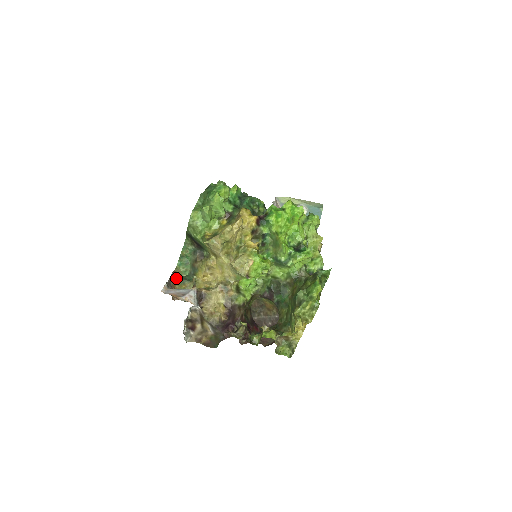
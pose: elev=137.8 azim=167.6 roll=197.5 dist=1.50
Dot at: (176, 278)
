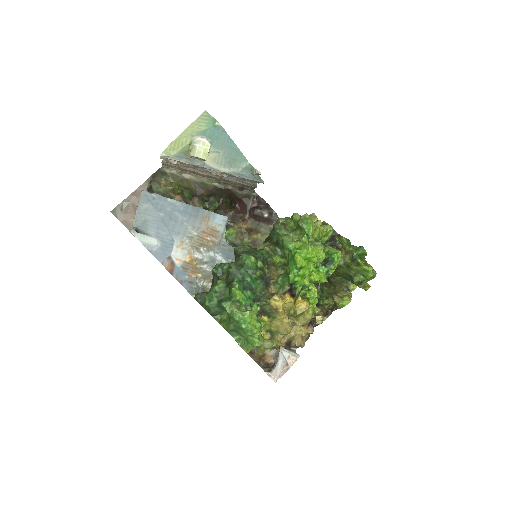
Dot at: (254, 353)
